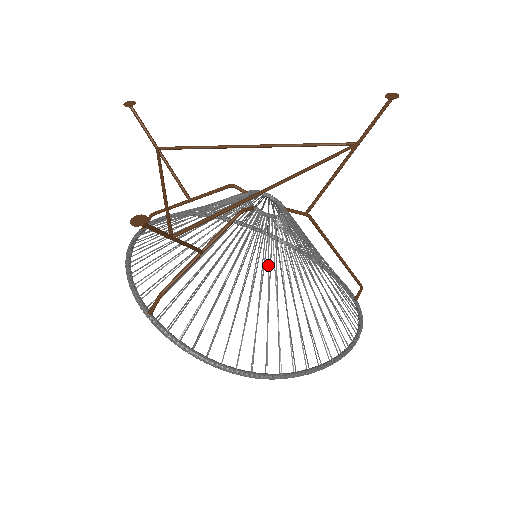
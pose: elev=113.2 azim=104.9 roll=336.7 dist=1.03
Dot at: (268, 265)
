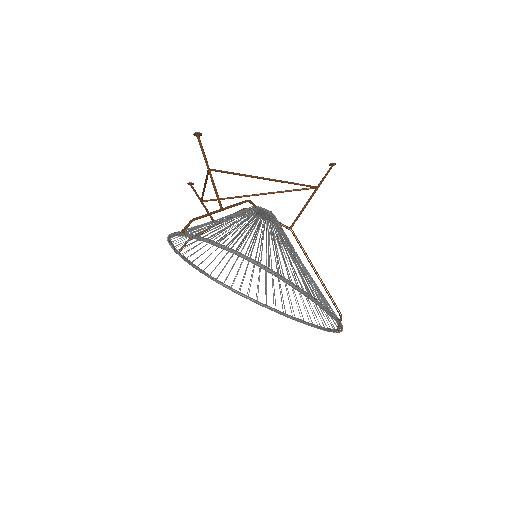
Dot at: (263, 225)
